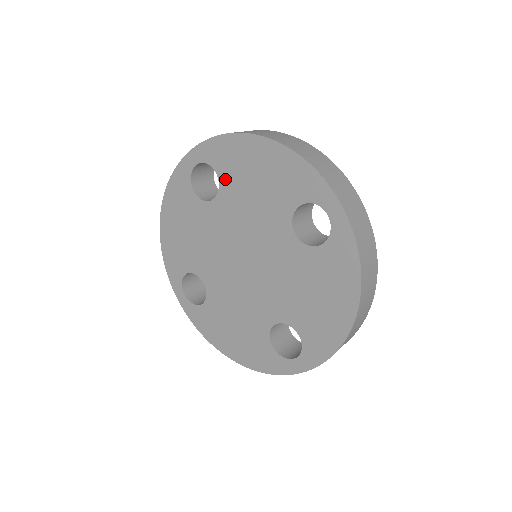
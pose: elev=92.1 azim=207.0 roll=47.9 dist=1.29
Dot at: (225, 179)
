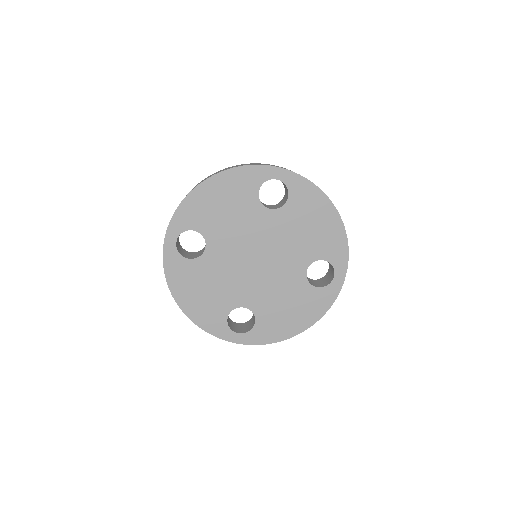
Dot at: (291, 207)
